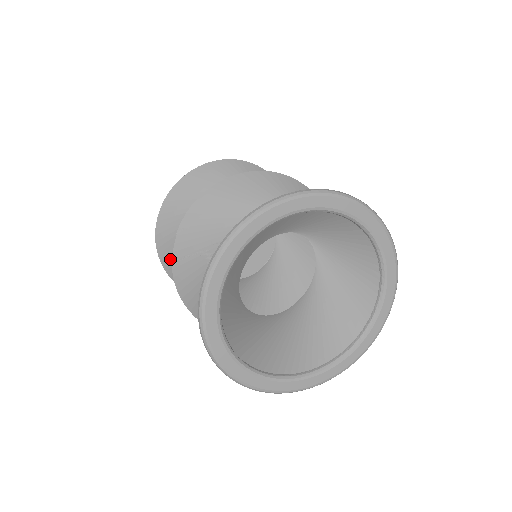
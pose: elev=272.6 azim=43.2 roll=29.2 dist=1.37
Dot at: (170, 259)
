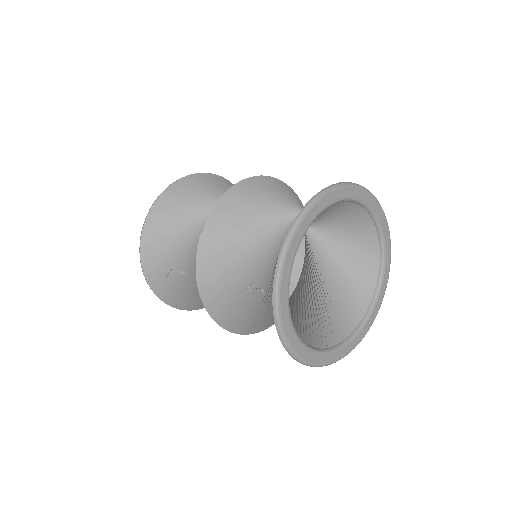
Dot at: (154, 247)
